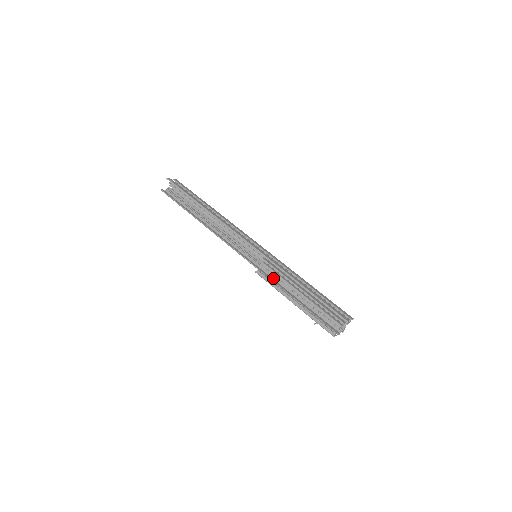
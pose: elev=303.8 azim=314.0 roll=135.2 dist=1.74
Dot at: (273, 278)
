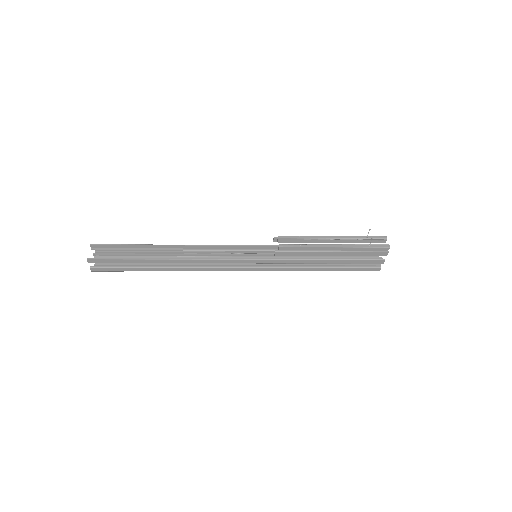
Dot at: (290, 260)
